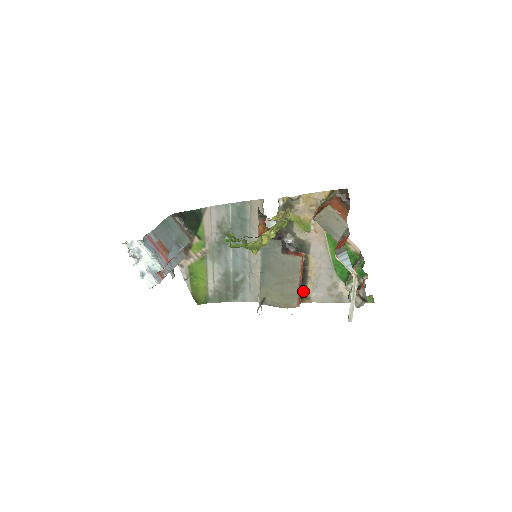
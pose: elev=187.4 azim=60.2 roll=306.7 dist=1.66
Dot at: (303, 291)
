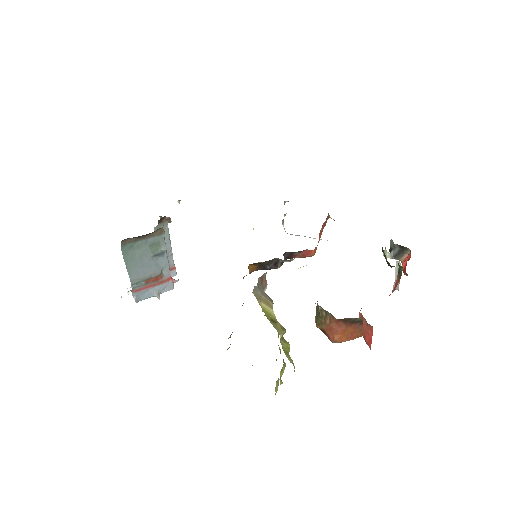
Dot at: occluded
